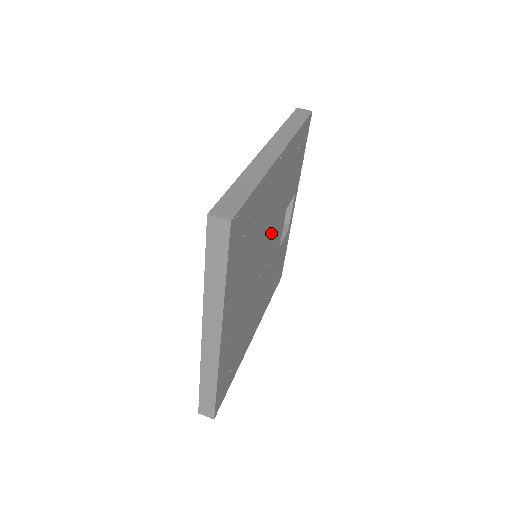
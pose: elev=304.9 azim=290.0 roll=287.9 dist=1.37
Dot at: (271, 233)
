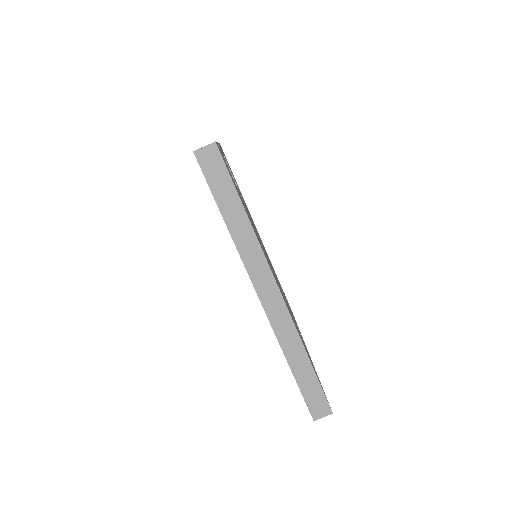
Dot at: occluded
